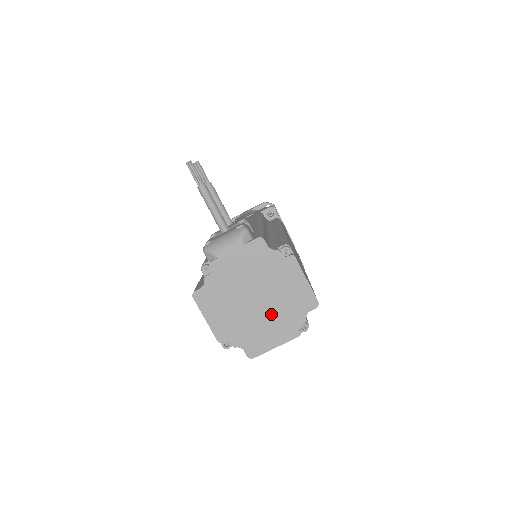
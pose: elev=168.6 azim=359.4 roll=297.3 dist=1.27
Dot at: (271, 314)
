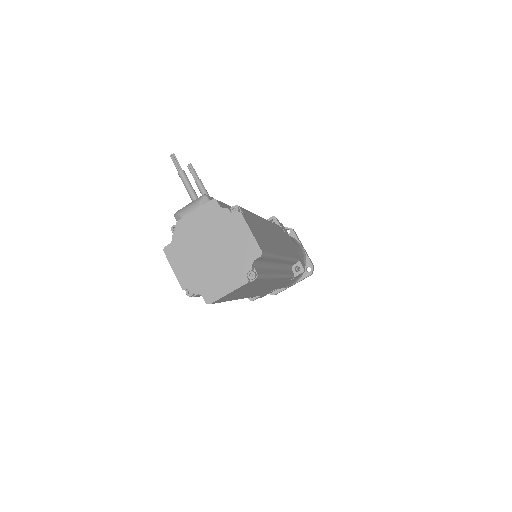
Dot at: (224, 264)
